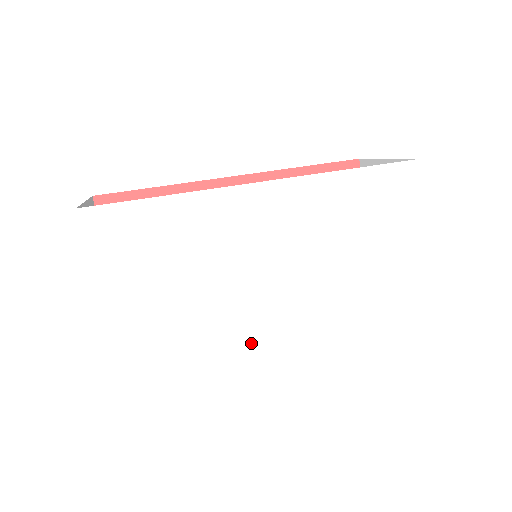
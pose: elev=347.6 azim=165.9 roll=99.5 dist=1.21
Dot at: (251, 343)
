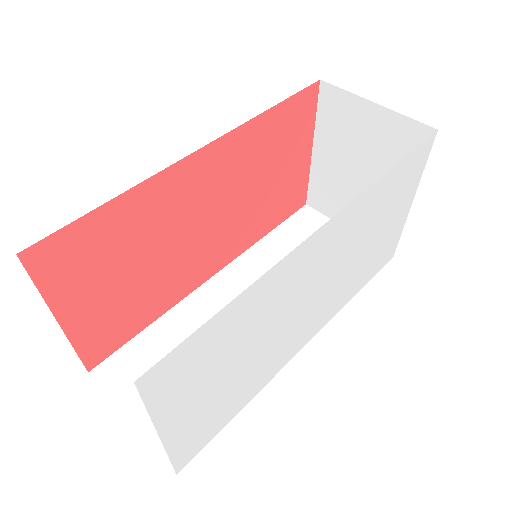
Dot at: (285, 359)
